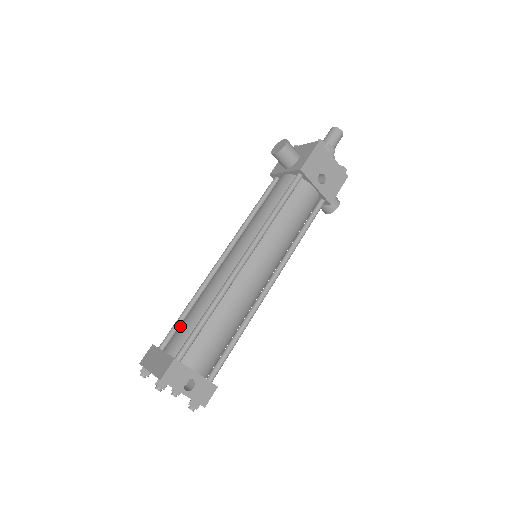
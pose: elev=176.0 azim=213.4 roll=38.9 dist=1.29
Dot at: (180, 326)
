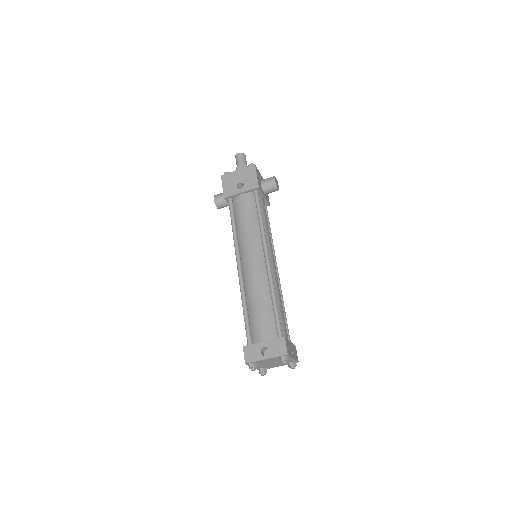
Dot at: occluded
